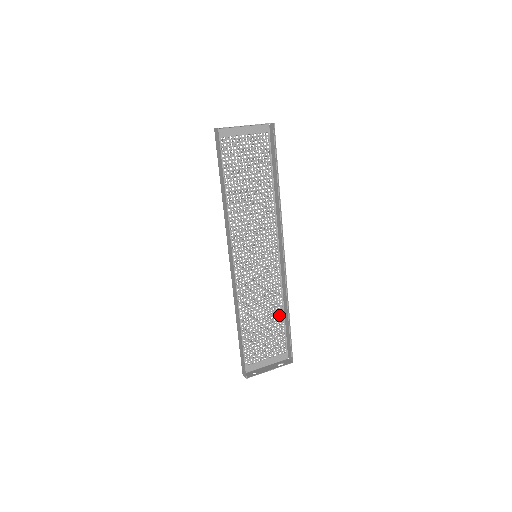
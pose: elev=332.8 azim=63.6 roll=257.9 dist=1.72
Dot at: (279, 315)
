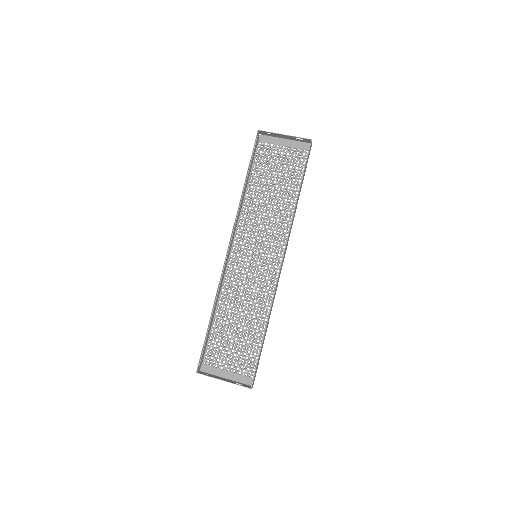
Dot at: (259, 330)
